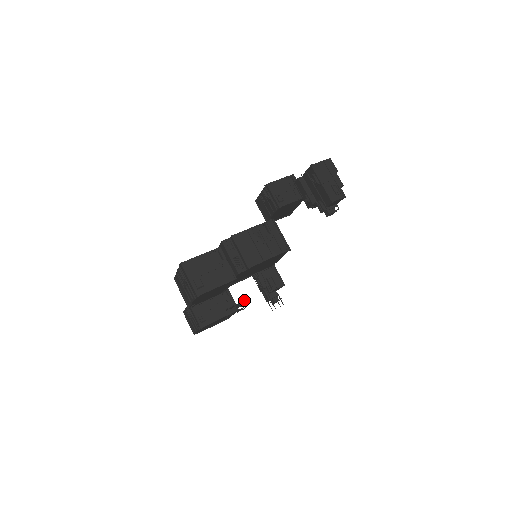
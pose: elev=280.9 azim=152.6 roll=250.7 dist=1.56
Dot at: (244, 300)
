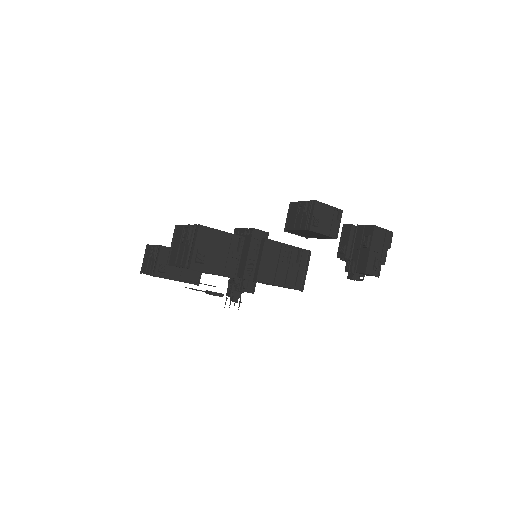
Dot at: occluded
